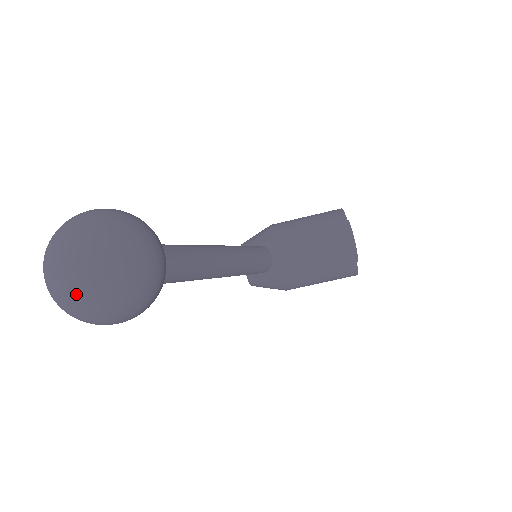
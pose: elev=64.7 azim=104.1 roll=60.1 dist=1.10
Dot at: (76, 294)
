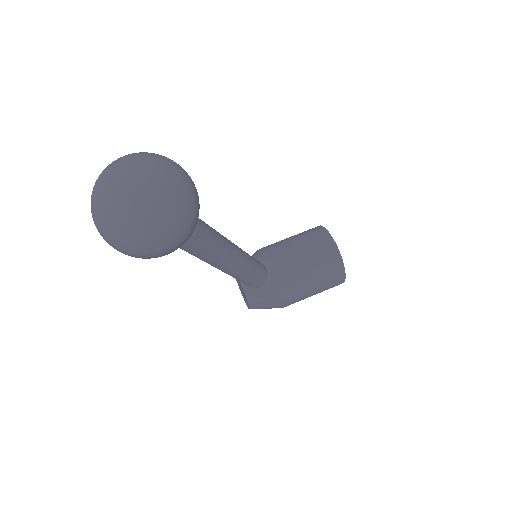
Dot at: (131, 203)
